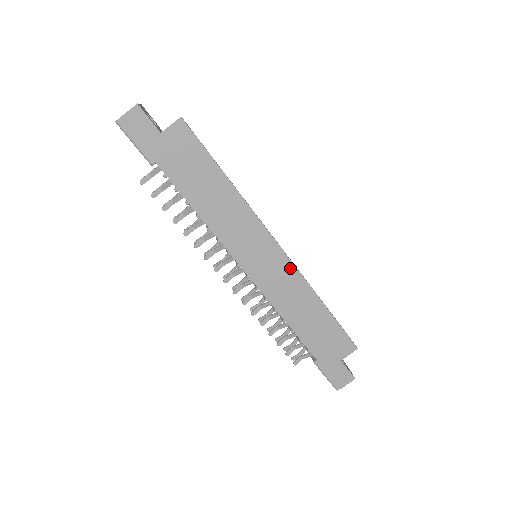
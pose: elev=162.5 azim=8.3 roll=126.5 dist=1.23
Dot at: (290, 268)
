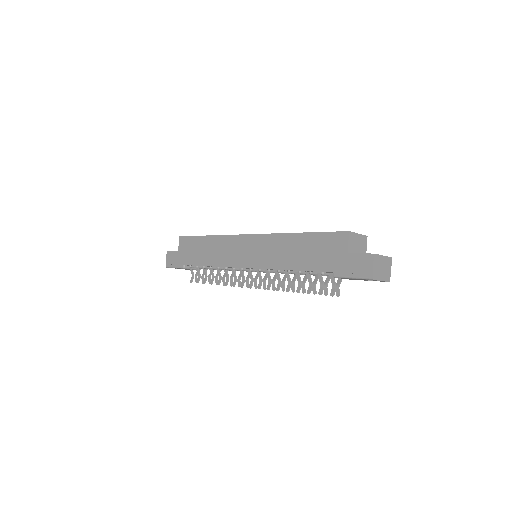
Dot at: (262, 238)
